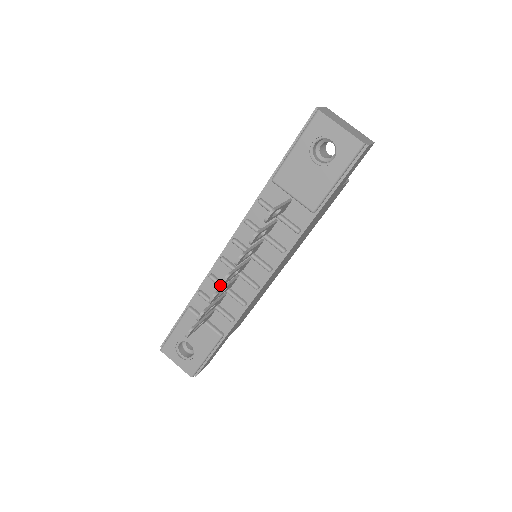
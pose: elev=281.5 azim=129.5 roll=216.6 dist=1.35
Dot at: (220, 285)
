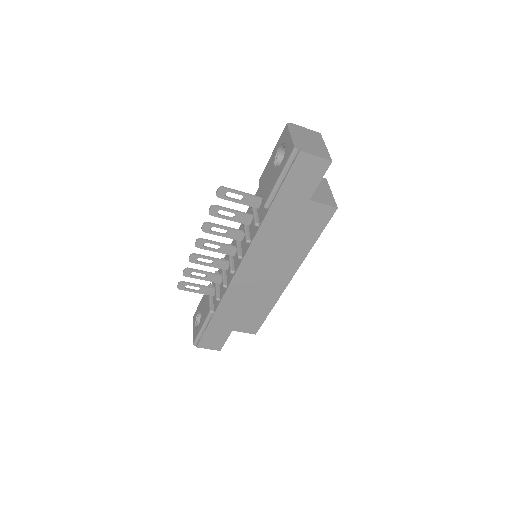
Dot at: occluded
